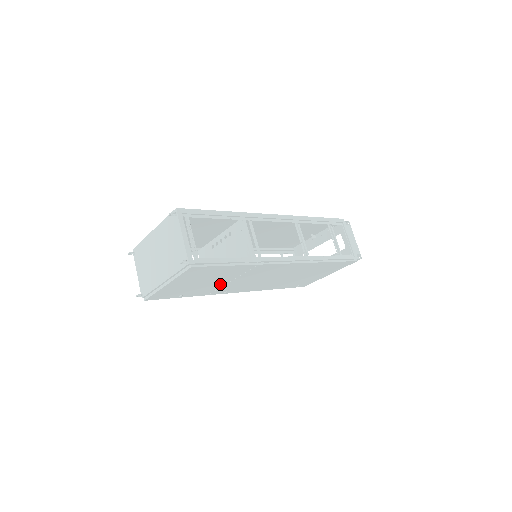
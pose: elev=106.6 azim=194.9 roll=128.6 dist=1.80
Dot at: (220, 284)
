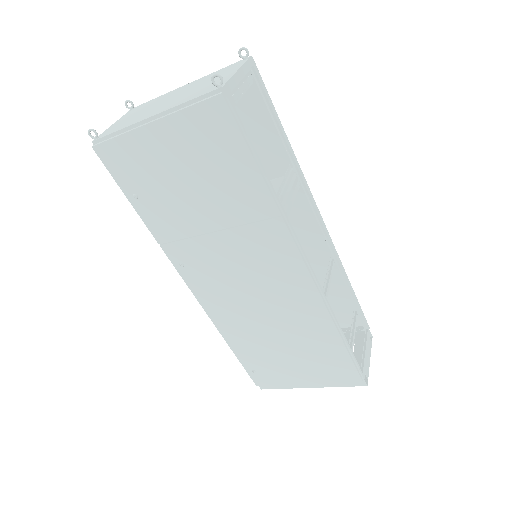
Dot at: (198, 224)
